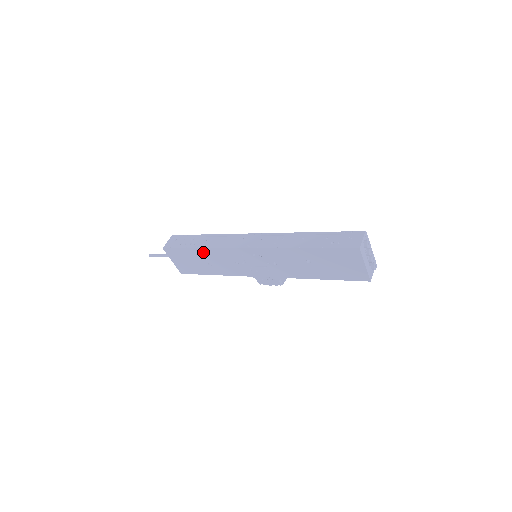
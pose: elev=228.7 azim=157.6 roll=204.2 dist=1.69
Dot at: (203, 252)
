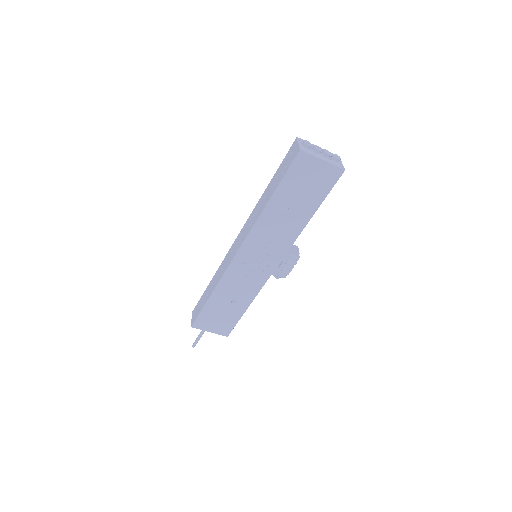
Dot at: (217, 295)
